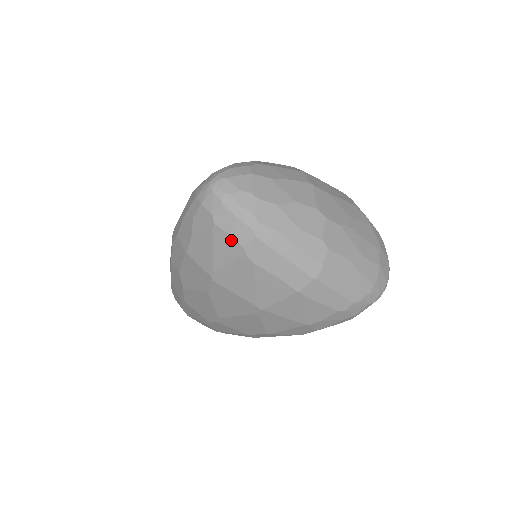
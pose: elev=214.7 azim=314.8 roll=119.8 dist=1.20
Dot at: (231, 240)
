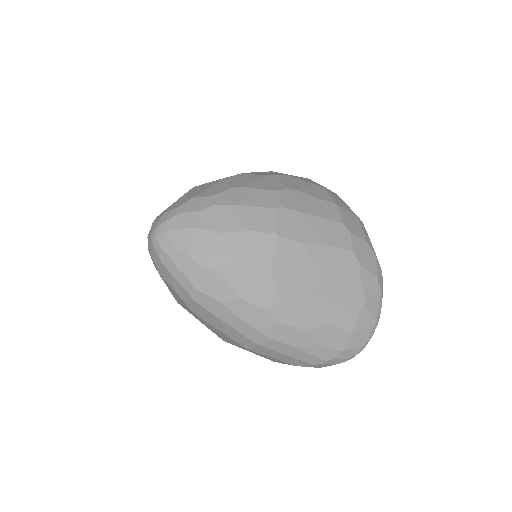
Dot at: (175, 292)
